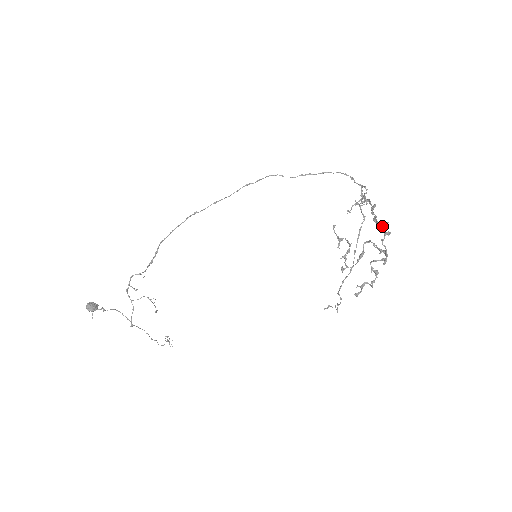
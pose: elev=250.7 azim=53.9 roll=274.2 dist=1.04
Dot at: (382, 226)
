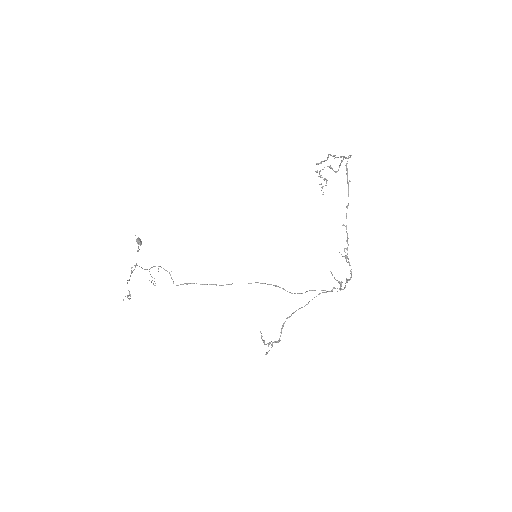
Dot at: (348, 157)
